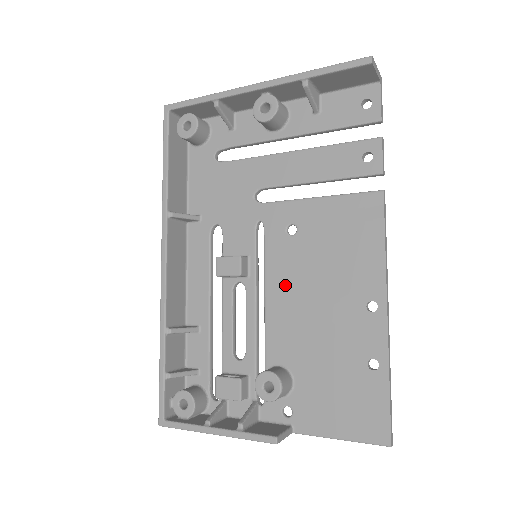
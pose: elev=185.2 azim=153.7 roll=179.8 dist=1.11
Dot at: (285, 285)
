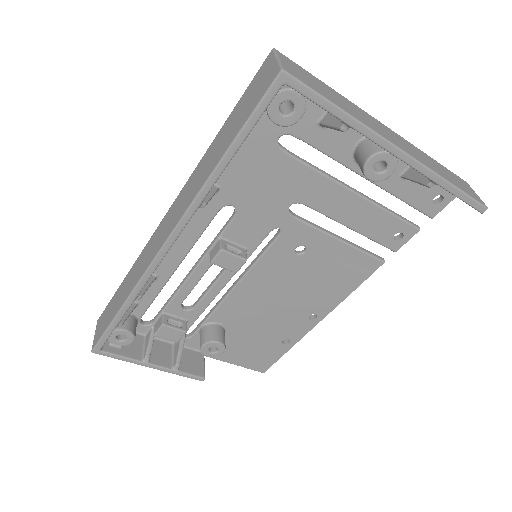
Dot at: (263, 282)
